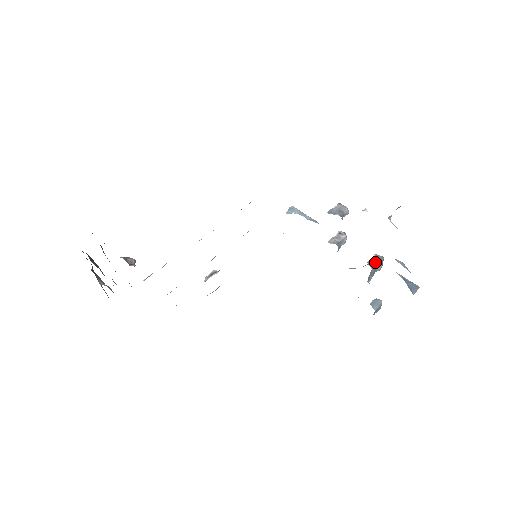
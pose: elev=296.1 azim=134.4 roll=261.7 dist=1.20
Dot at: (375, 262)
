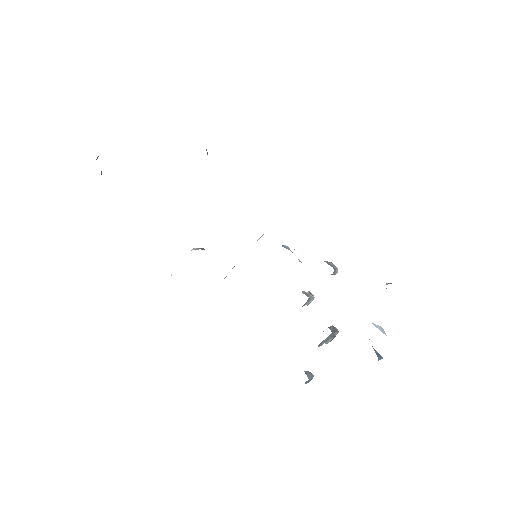
Dot at: (333, 330)
